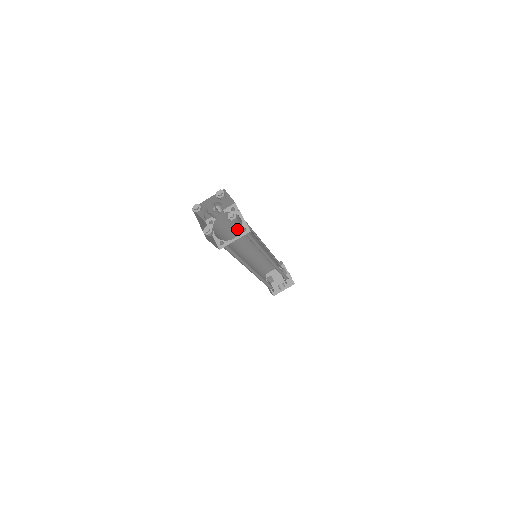
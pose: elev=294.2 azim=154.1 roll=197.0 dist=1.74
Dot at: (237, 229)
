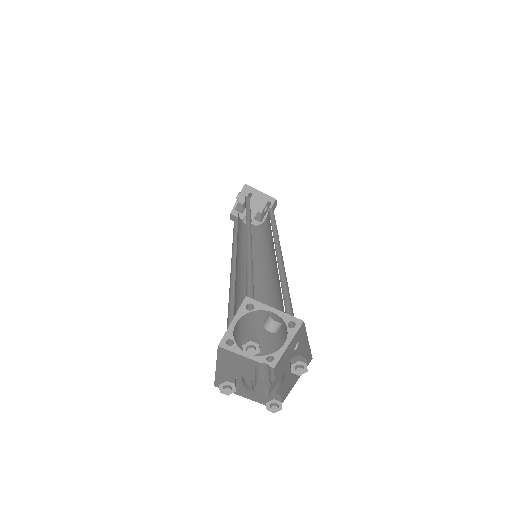
Dot at: occluded
